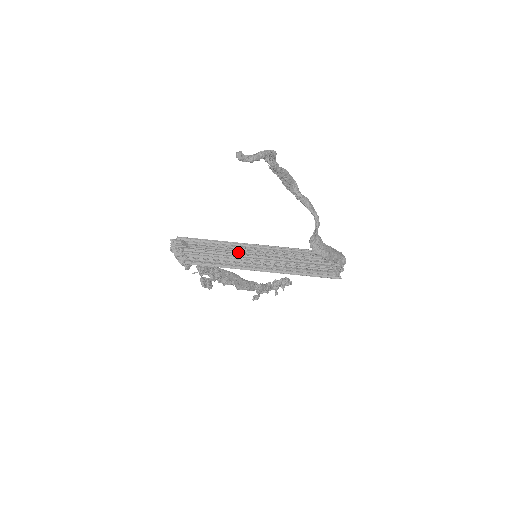
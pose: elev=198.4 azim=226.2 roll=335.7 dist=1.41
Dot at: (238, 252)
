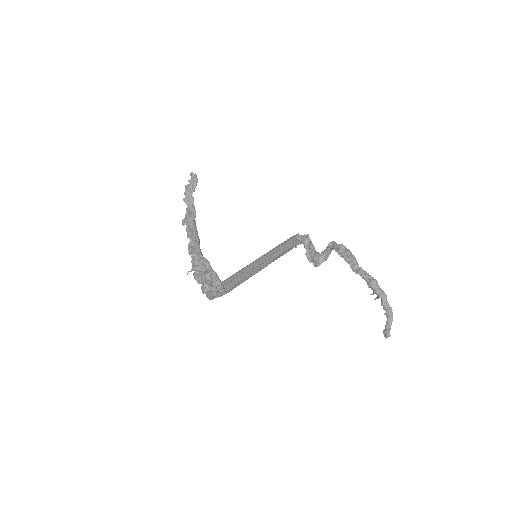
Dot at: (250, 264)
